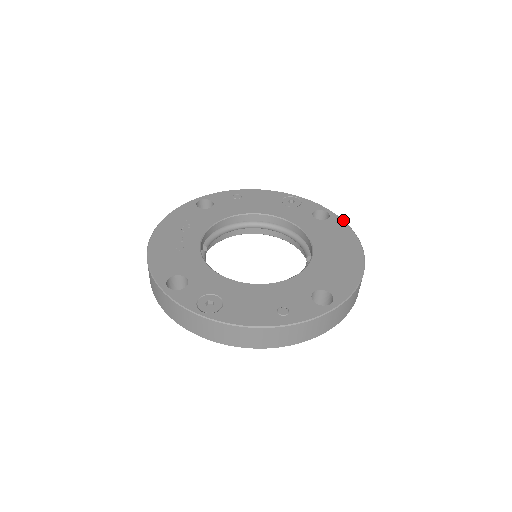
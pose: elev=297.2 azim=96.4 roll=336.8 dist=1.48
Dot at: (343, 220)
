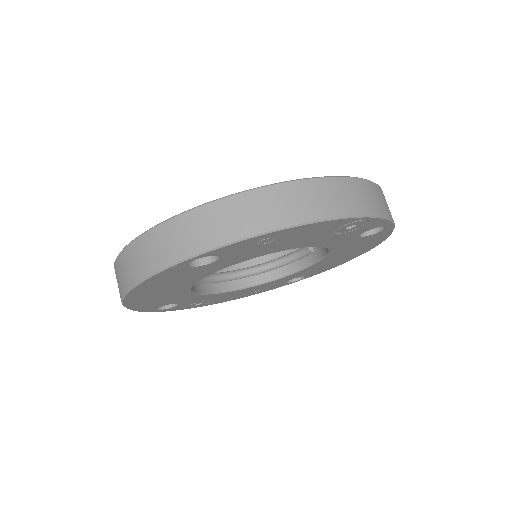
Dot at: occluded
